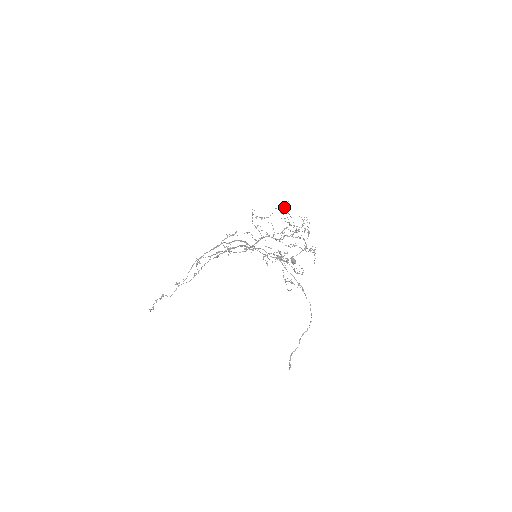
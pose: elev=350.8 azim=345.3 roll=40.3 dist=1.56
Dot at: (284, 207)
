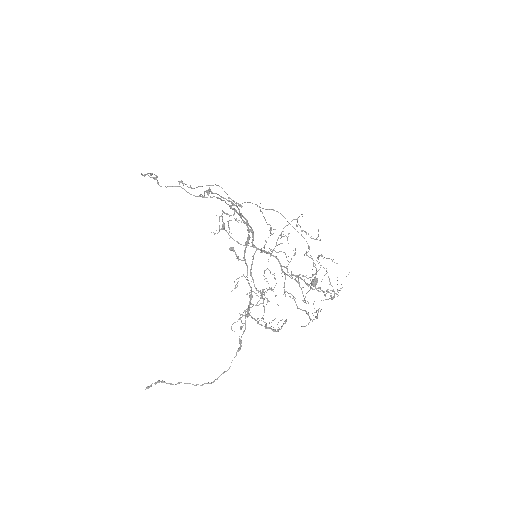
Dot at: occluded
